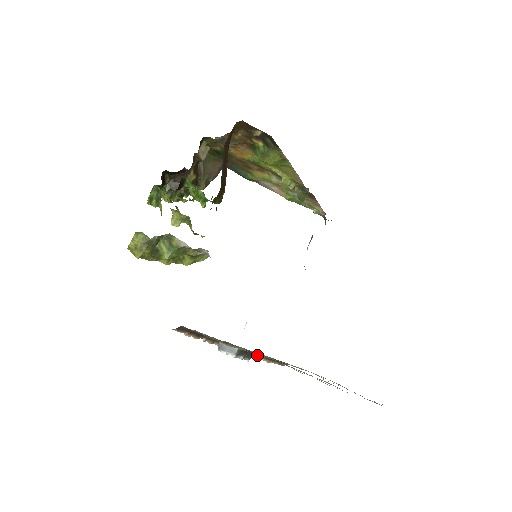
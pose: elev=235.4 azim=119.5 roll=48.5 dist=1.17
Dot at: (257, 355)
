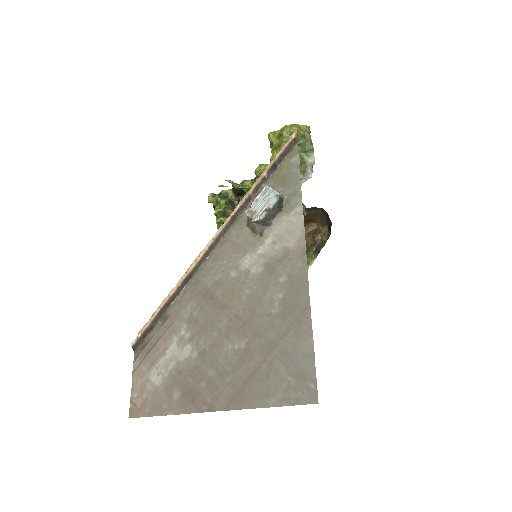
Dot at: (192, 271)
